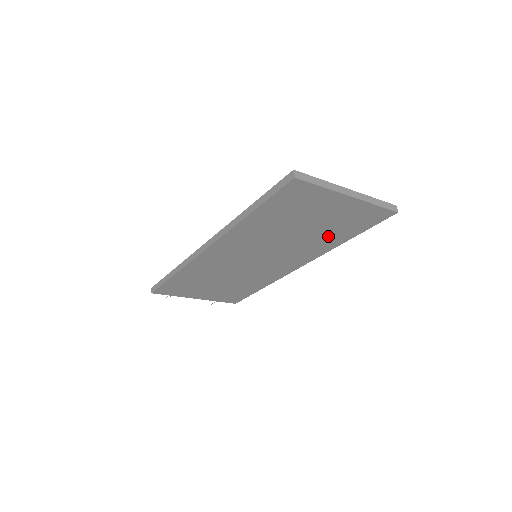
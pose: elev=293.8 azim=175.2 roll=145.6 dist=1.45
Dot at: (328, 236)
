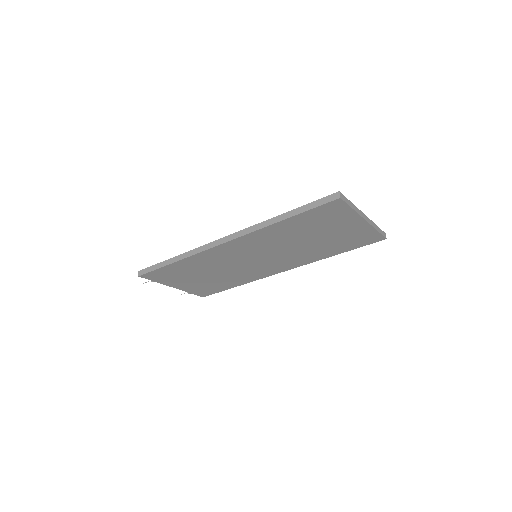
Dot at: (325, 249)
